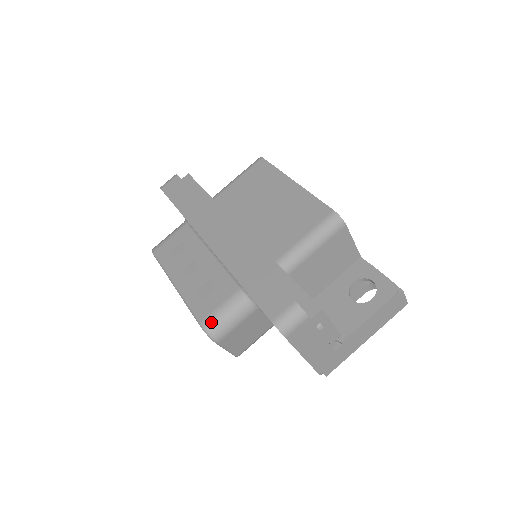
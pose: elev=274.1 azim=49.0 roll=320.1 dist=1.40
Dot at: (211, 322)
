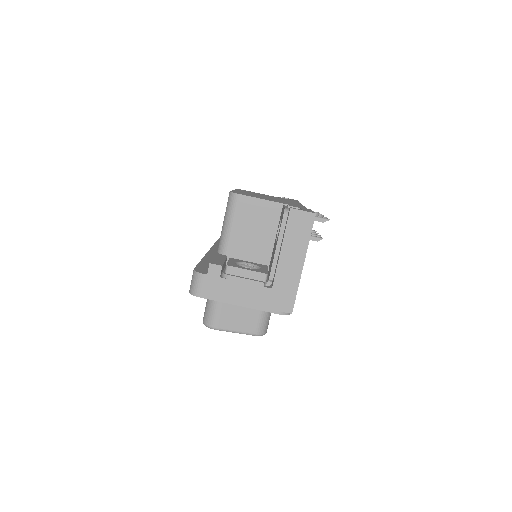
Dot at: (204, 317)
